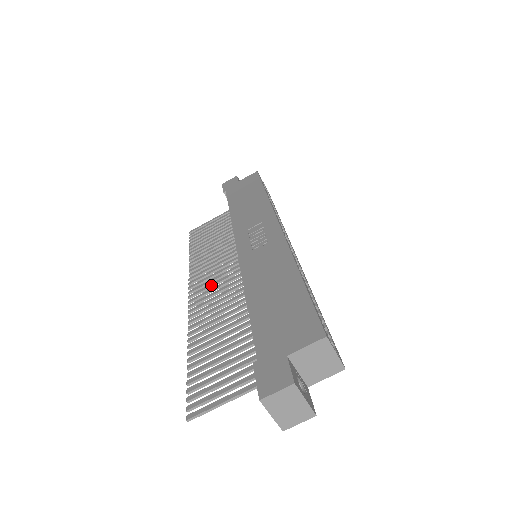
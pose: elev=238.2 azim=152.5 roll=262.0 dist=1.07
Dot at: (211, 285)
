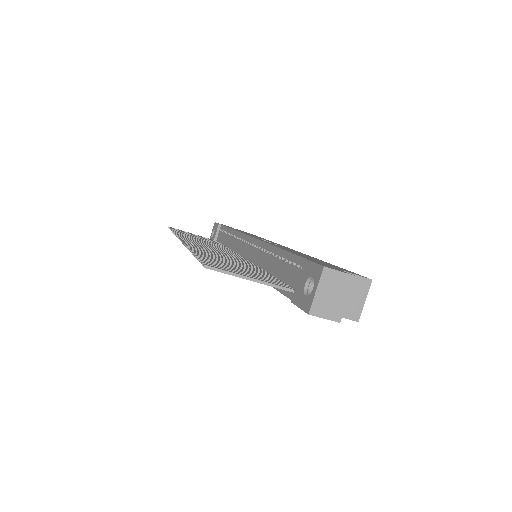
Dot at: (206, 246)
